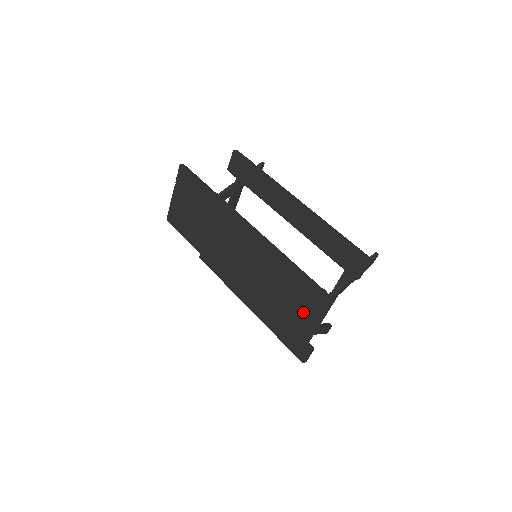
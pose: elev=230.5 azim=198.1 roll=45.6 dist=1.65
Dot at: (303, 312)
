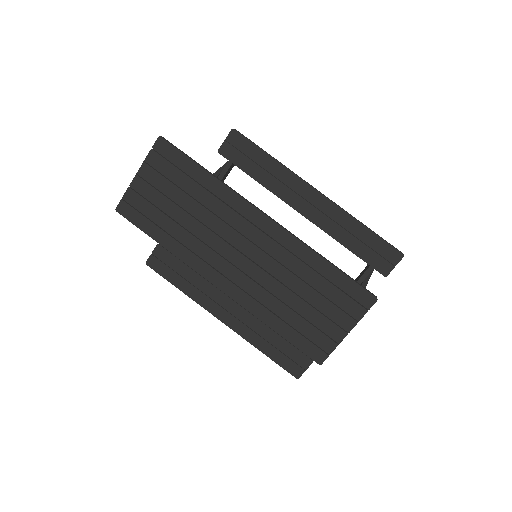
Dot at: (335, 315)
